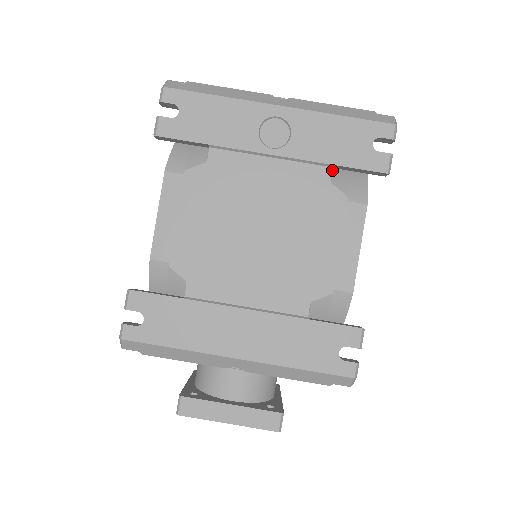
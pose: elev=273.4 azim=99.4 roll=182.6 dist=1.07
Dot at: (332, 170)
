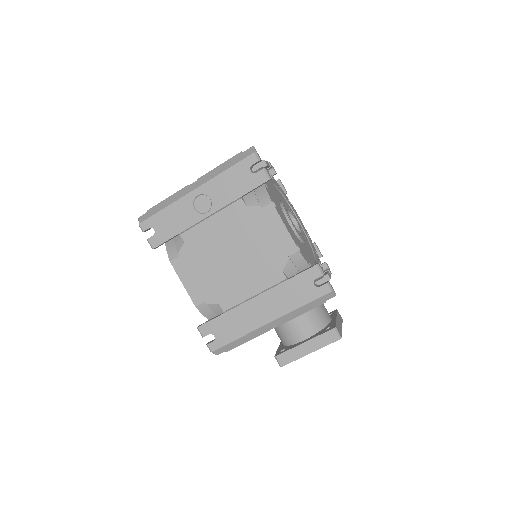
Dot at: (244, 198)
